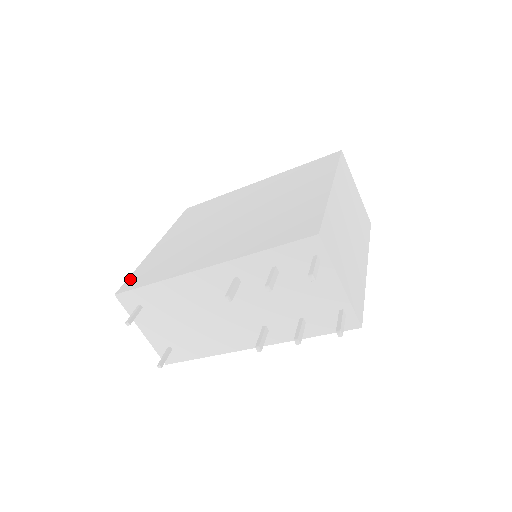
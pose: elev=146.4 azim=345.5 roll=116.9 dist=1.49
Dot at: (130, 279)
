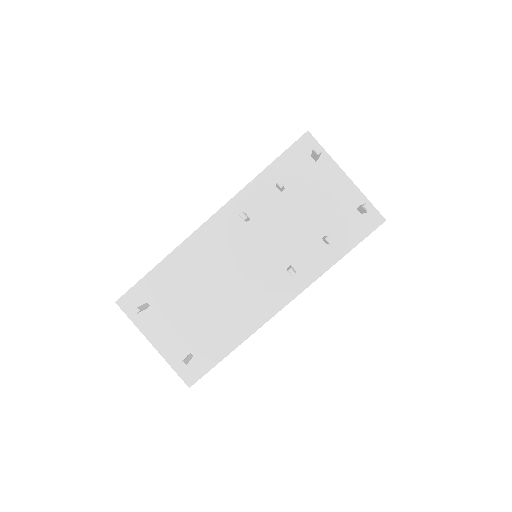
Dot at: occluded
